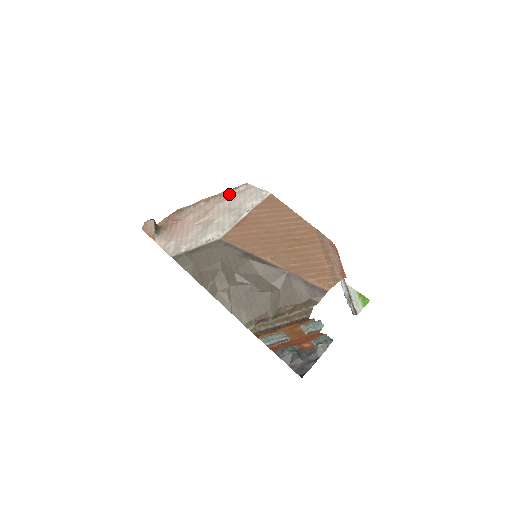
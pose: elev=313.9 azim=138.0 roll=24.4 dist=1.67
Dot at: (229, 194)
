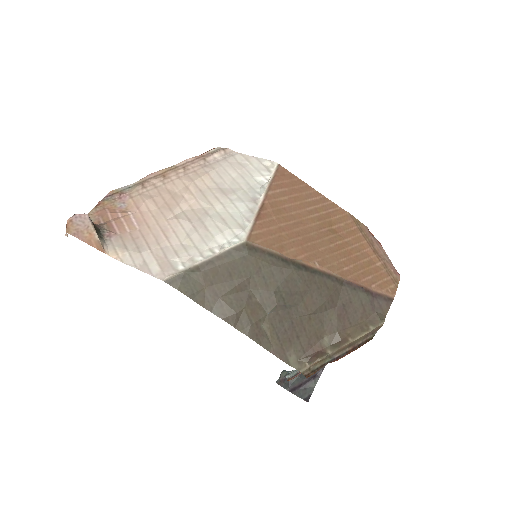
Dot at: (200, 165)
